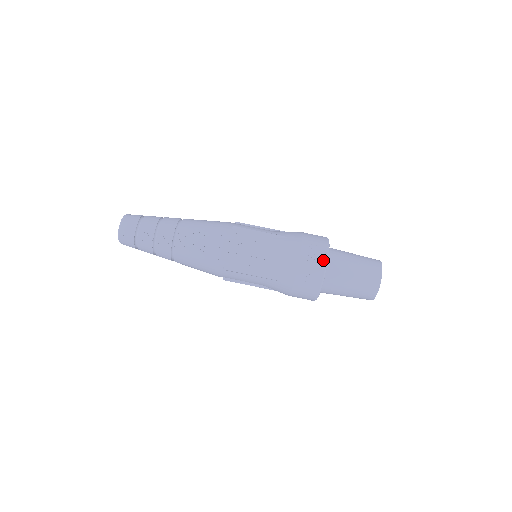
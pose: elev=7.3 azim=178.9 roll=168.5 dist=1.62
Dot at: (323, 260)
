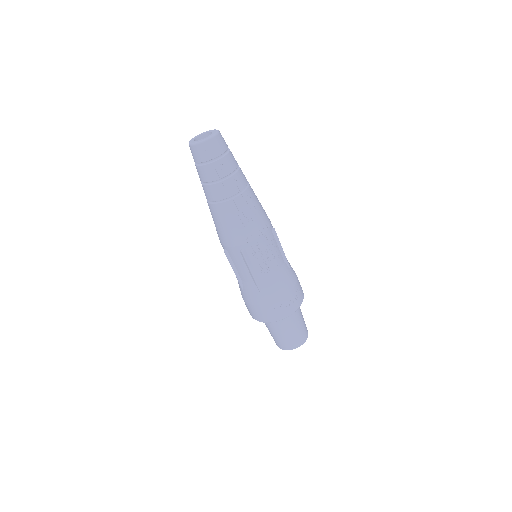
Dot at: (296, 307)
